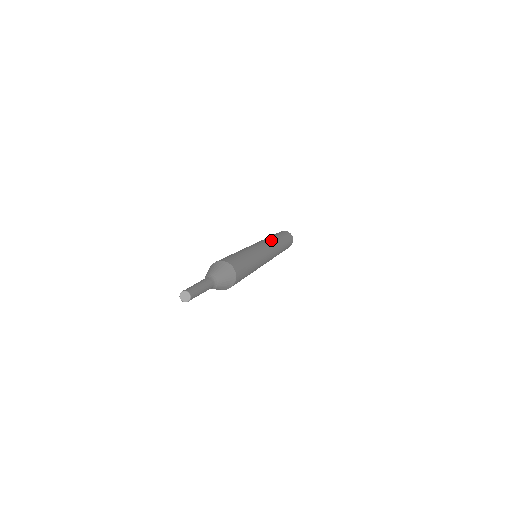
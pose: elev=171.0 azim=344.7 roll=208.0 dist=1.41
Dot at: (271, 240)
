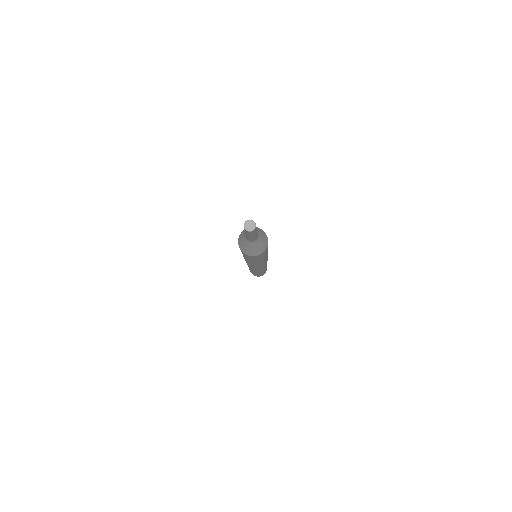
Dot at: occluded
